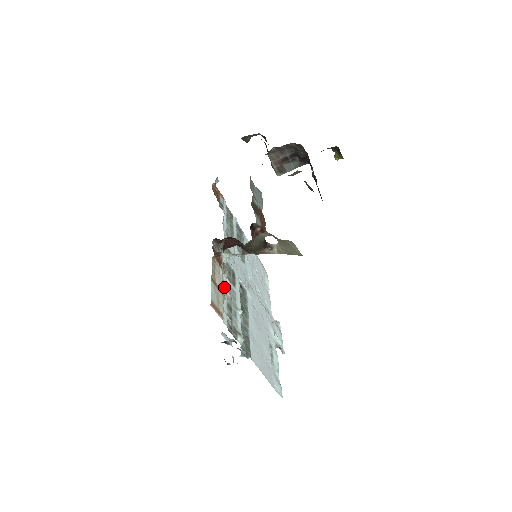
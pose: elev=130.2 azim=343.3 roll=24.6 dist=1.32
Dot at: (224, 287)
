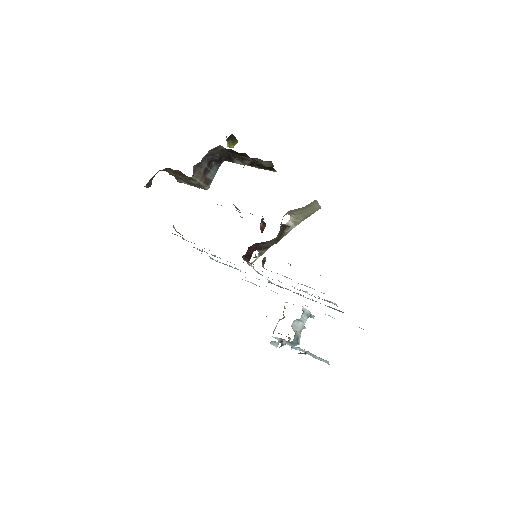
Dot at: occluded
